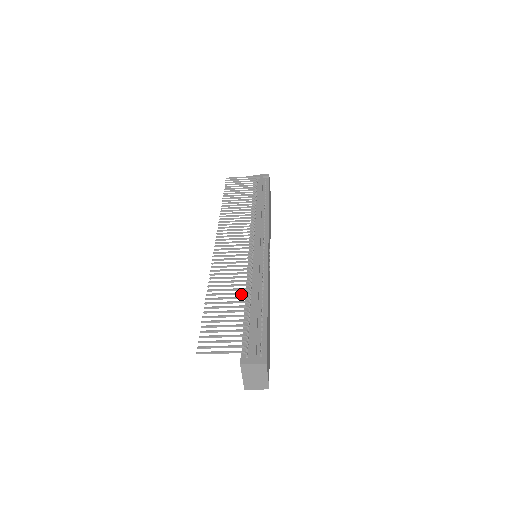
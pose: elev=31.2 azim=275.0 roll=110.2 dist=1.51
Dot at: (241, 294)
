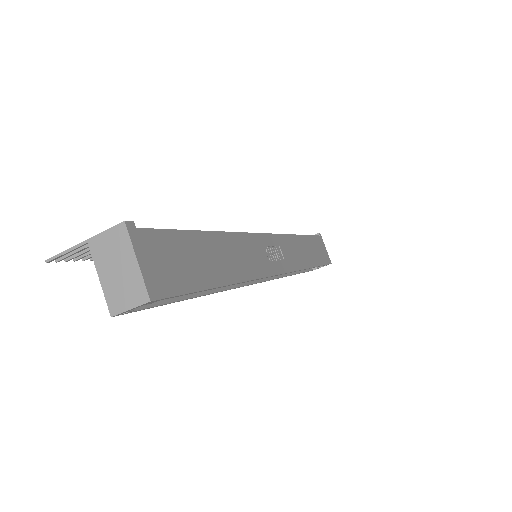
Dot at: occluded
